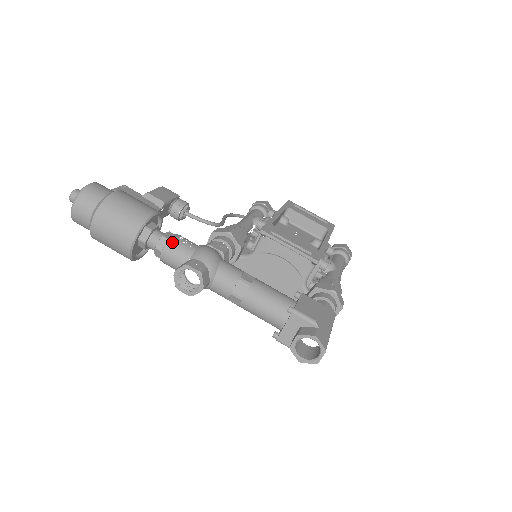
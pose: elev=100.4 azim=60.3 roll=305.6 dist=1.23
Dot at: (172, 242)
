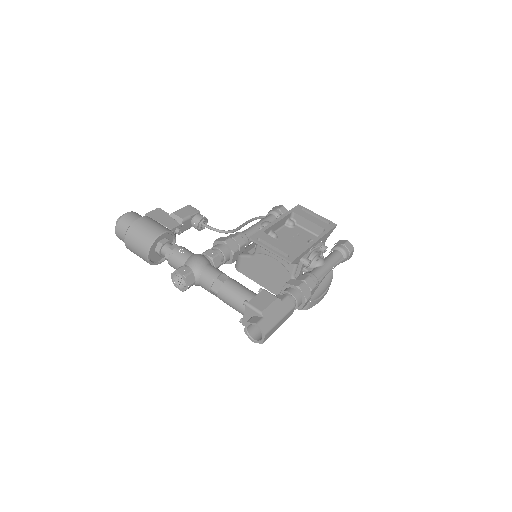
Dot at: (174, 253)
